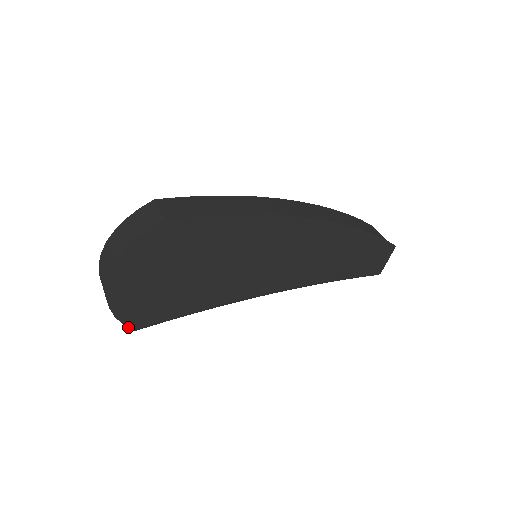
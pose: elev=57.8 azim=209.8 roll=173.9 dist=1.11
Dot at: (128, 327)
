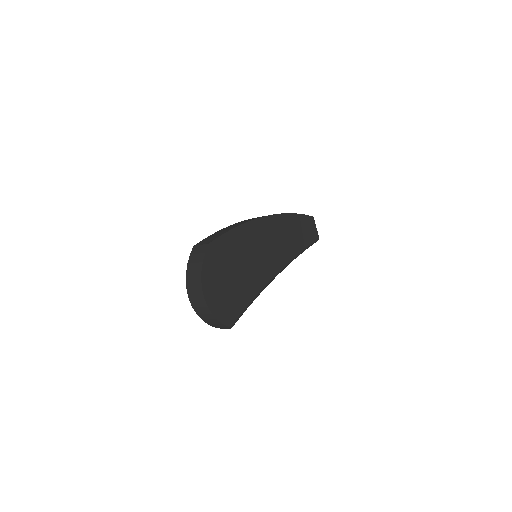
Dot at: (227, 326)
